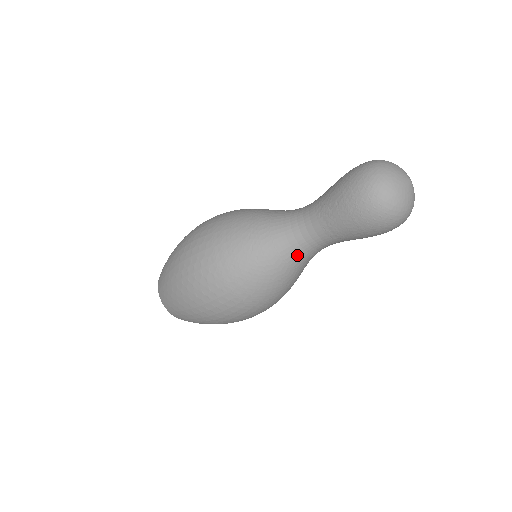
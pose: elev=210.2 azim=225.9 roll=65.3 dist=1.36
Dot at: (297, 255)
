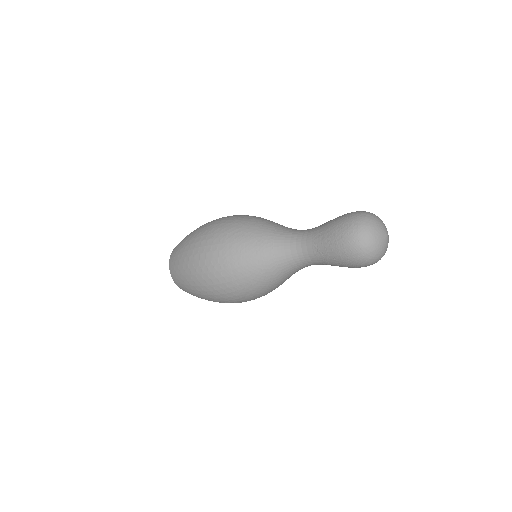
Dot at: occluded
